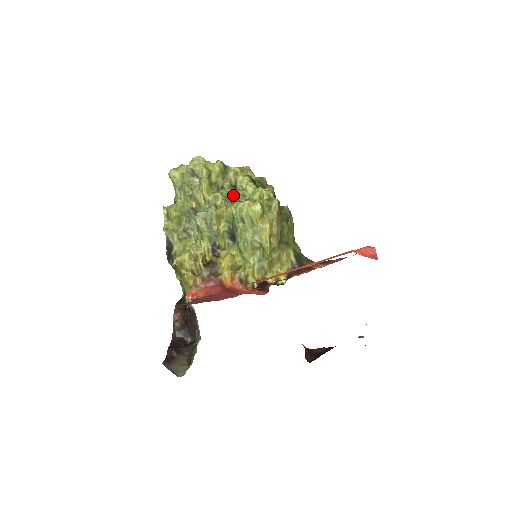
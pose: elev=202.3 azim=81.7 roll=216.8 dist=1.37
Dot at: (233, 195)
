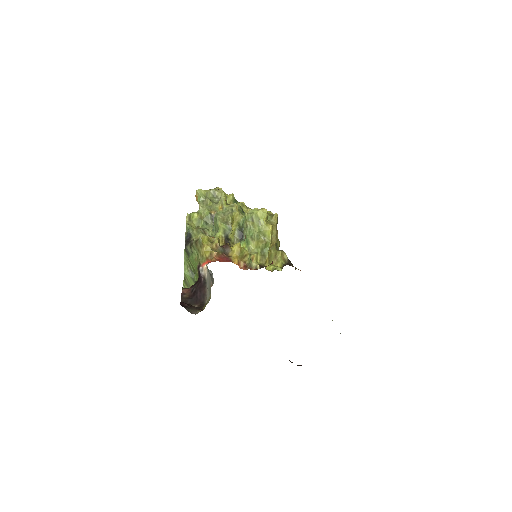
Dot at: (242, 212)
